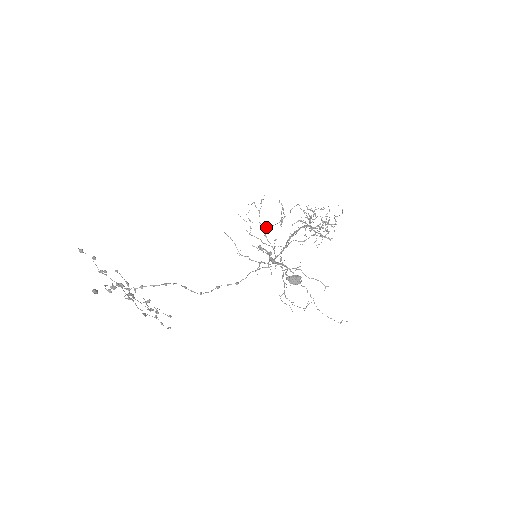
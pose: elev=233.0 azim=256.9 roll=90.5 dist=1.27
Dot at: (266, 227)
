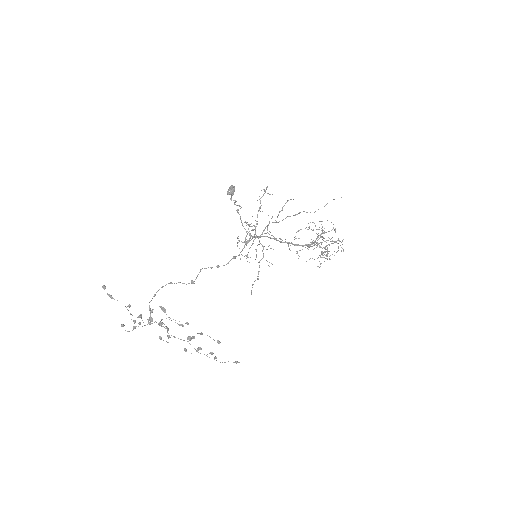
Dot at: occluded
